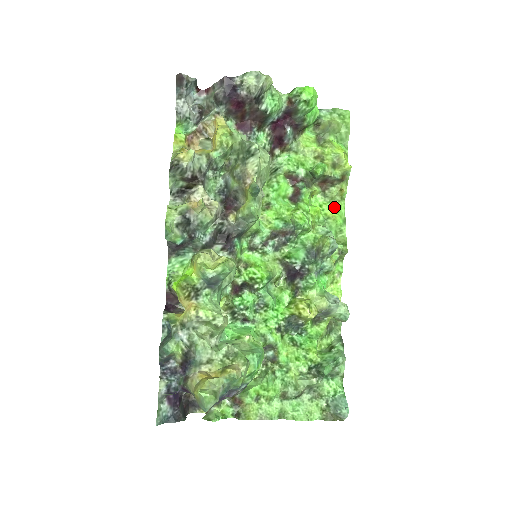
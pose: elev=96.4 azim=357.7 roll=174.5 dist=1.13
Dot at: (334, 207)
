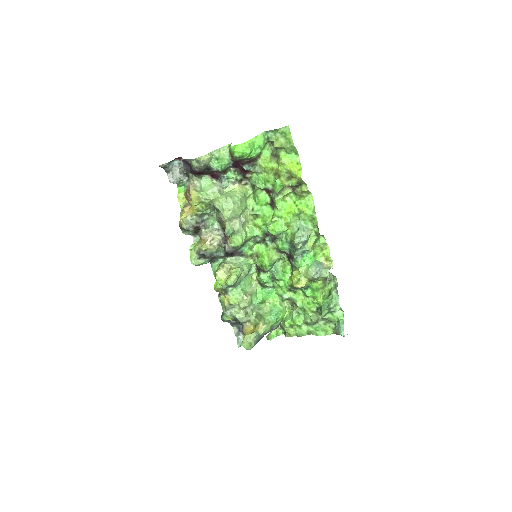
Dot at: (304, 202)
